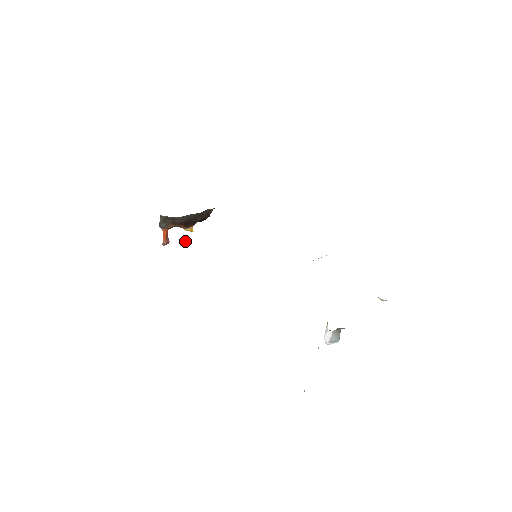
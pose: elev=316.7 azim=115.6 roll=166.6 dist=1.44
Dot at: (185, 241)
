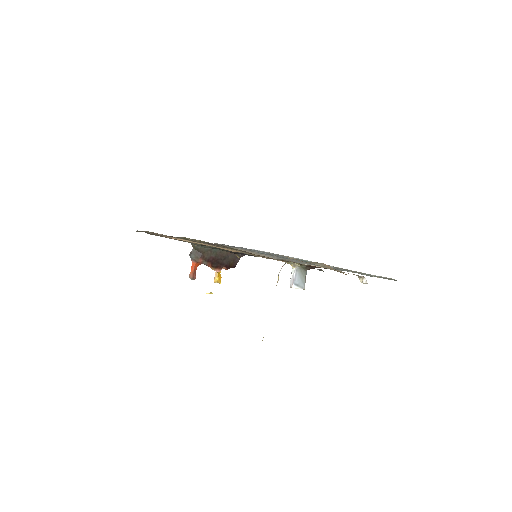
Dot at: occluded
